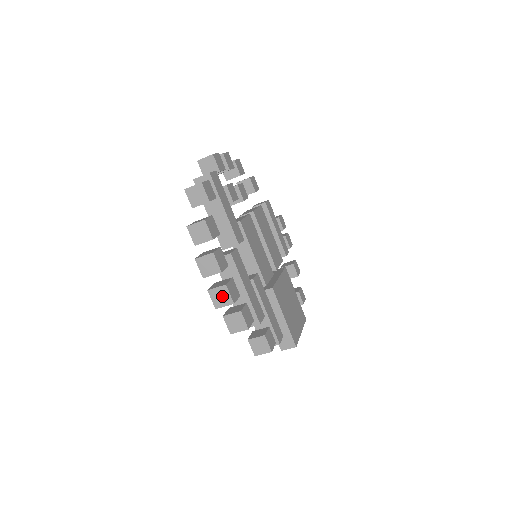
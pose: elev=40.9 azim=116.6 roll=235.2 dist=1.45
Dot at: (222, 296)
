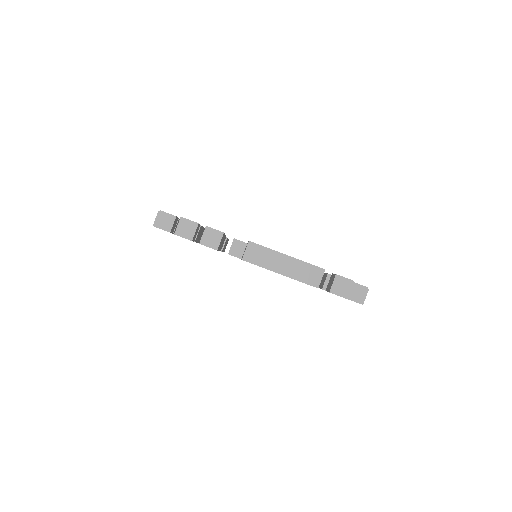
Dot at: occluded
